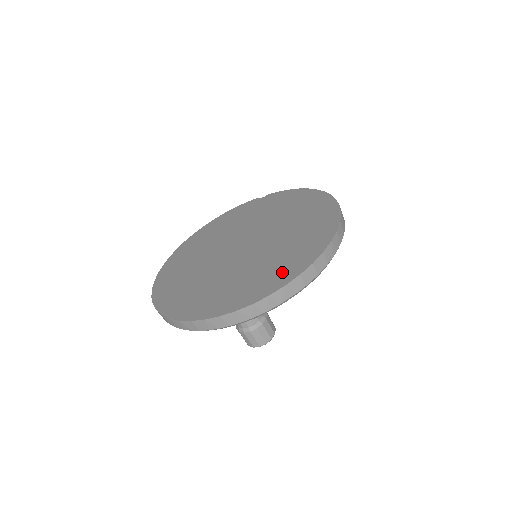
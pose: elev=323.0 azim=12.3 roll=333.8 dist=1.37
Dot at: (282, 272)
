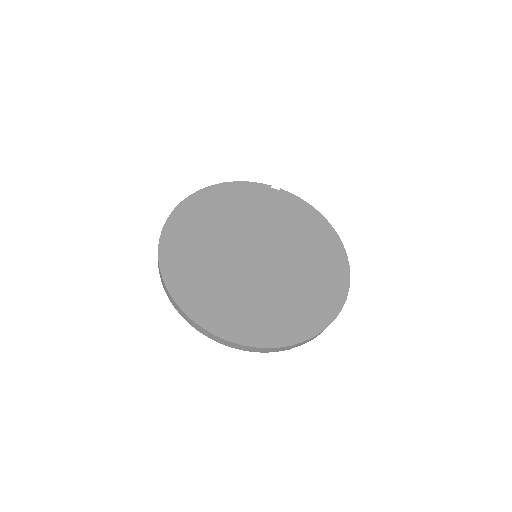
Dot at: (300, 323)
